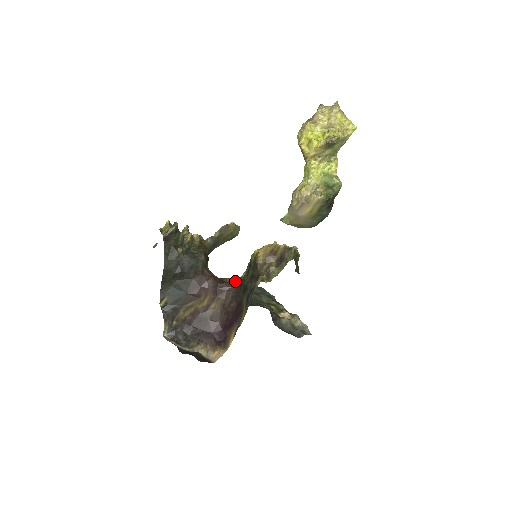
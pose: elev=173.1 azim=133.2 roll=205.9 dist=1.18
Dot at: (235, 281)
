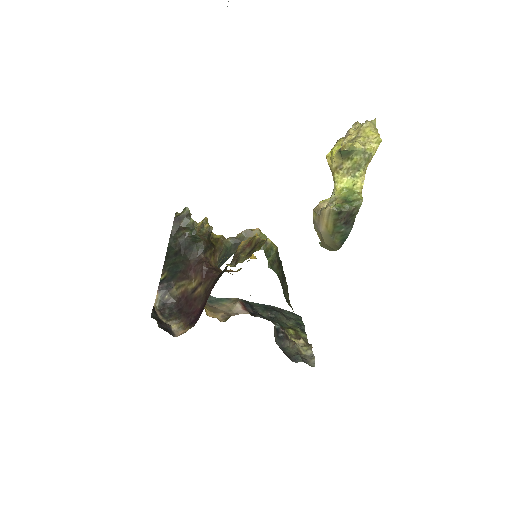
Dot at: occluded
